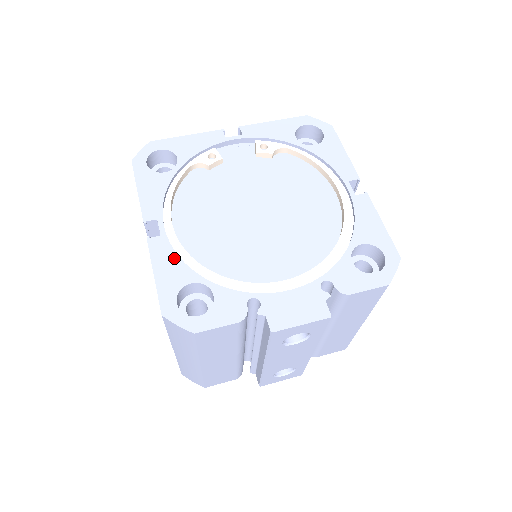
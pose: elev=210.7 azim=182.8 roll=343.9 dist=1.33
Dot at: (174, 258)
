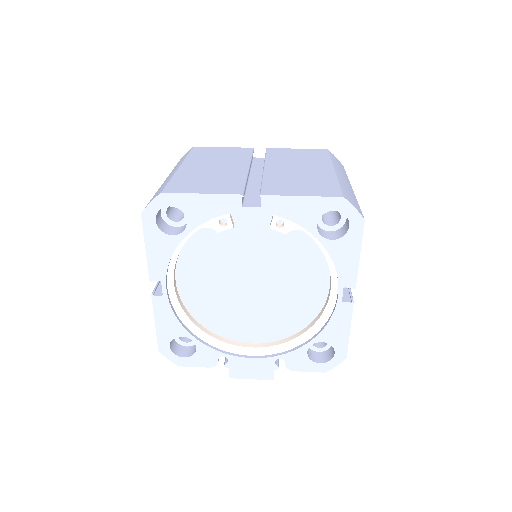
Dot at: (171, 316)
